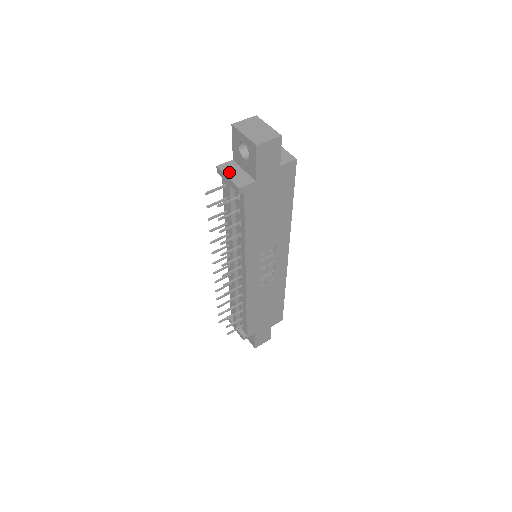
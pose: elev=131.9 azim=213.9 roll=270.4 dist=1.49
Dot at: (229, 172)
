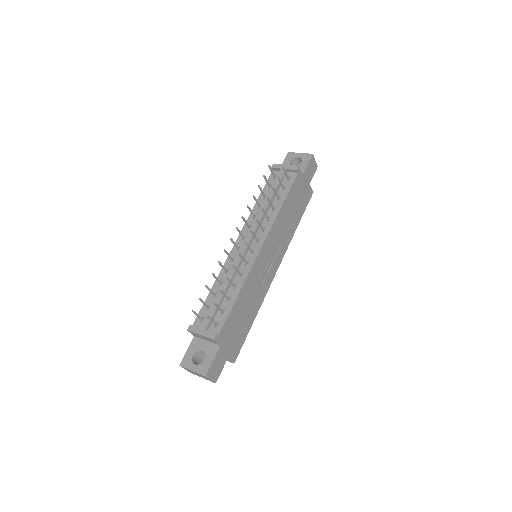
Dot at: occluded
